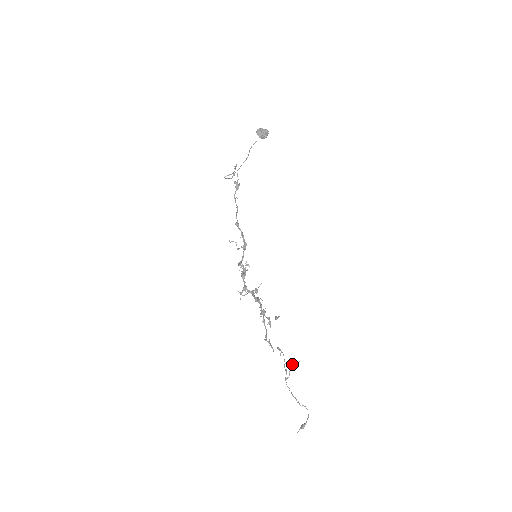
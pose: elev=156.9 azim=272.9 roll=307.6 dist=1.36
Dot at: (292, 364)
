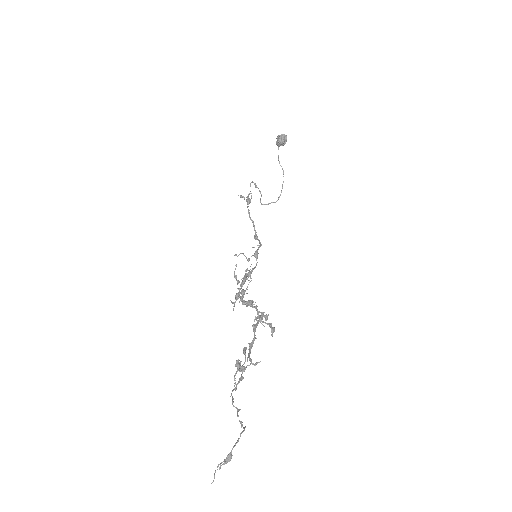
Dot at: (238, 363)
